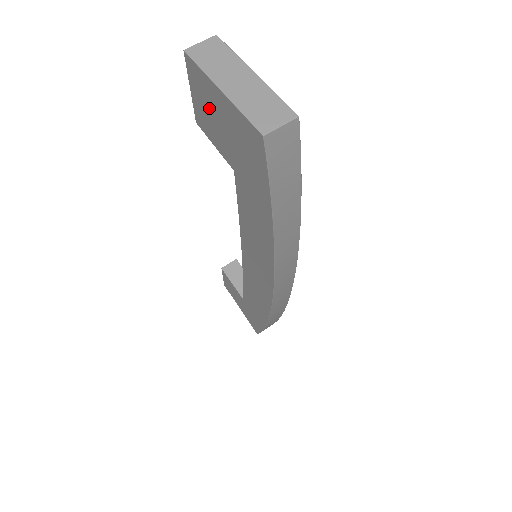
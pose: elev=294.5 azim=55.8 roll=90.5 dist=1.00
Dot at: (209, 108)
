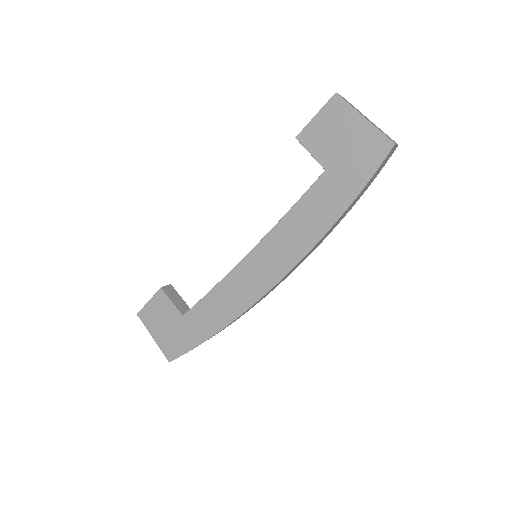
Dot at: (334, 128)
